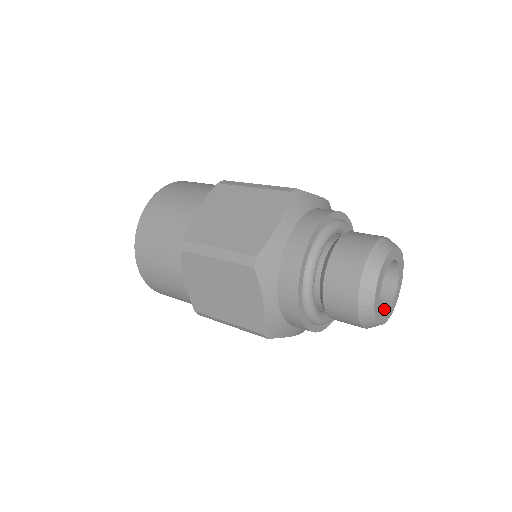
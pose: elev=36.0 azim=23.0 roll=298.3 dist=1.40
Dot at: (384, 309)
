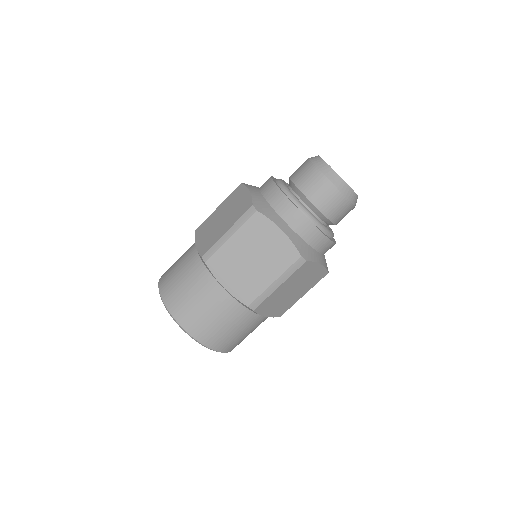
Dot at: occluded
